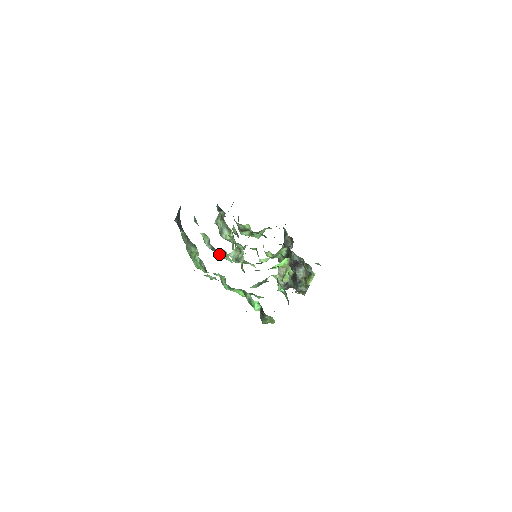
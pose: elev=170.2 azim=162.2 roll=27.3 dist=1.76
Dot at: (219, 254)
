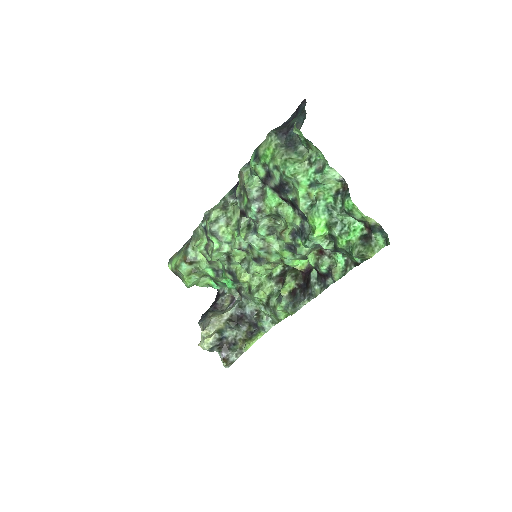
Dot at: (273, 201)
